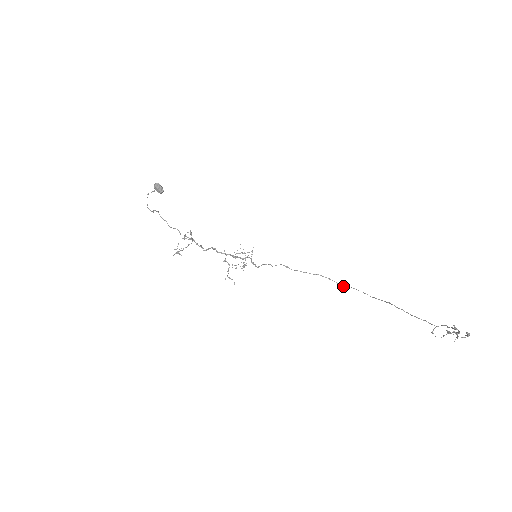
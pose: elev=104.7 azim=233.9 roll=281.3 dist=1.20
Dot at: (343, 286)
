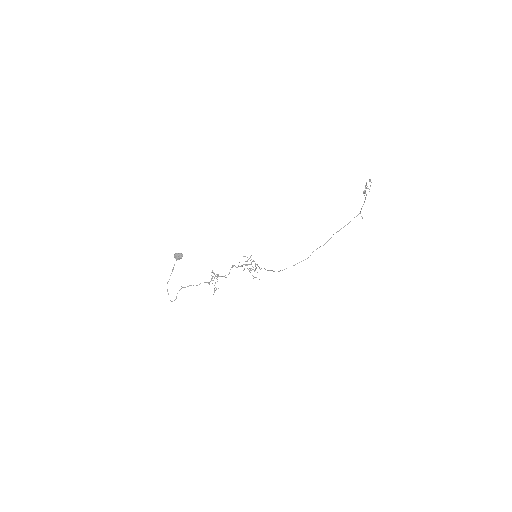
Dot at: (307, 258)
